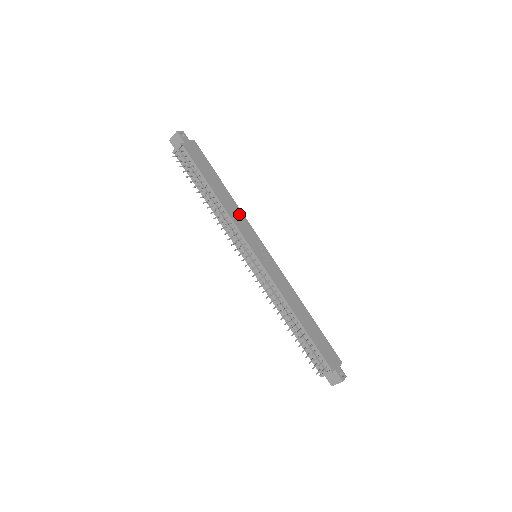
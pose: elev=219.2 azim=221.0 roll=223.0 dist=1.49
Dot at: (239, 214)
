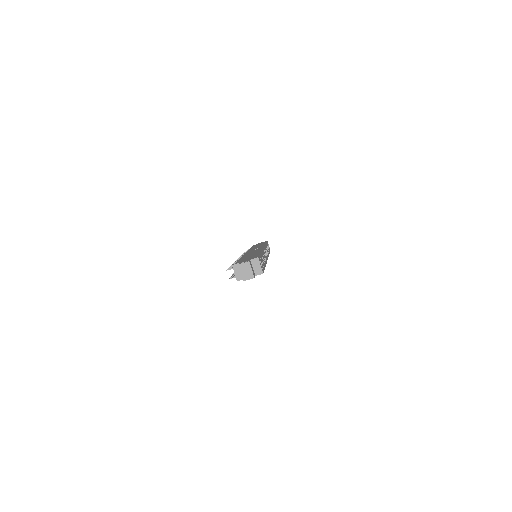
Dot at: occluded
